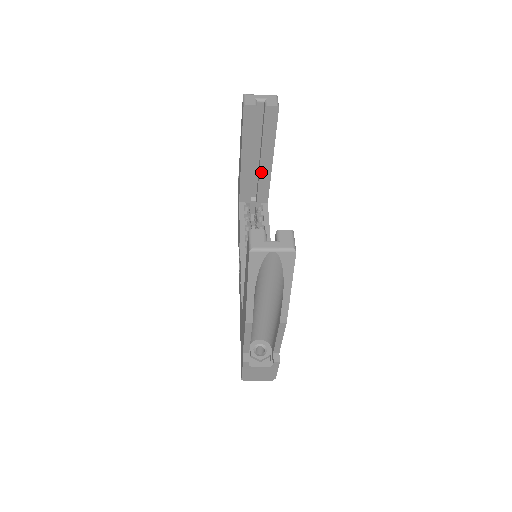
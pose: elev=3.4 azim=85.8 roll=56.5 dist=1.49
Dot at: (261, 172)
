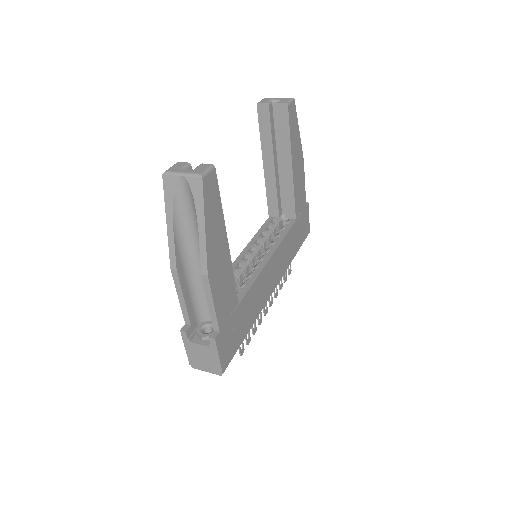
Dot at: (284, 180)
